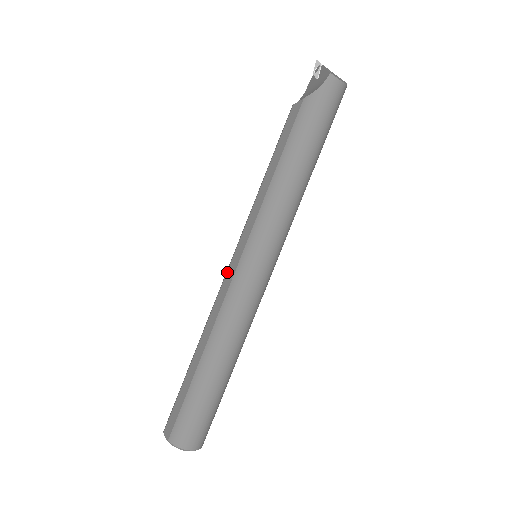
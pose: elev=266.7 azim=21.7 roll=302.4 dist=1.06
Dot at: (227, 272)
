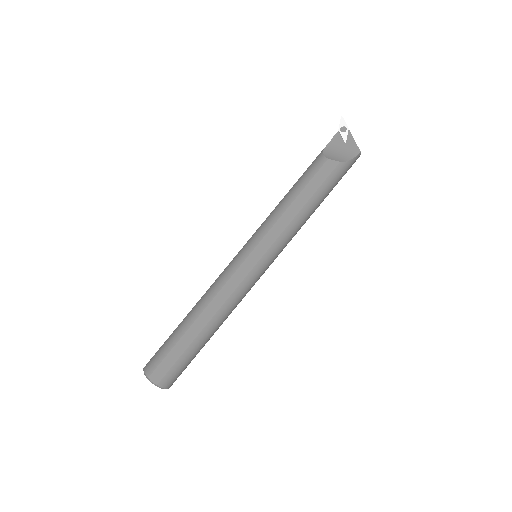
Dot at: (239, 268)
